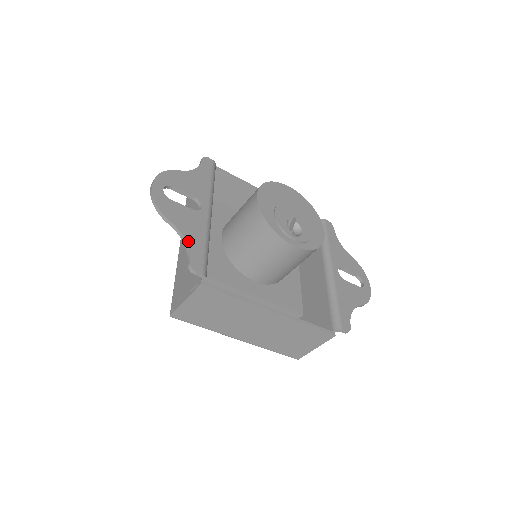
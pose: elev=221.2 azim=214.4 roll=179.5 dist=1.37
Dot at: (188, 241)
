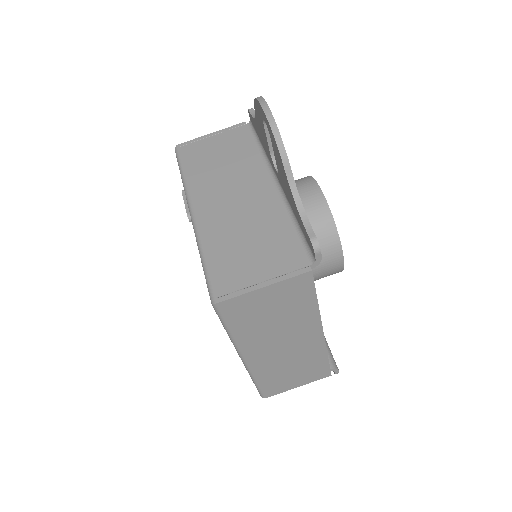
Dot at: (302, 205)
